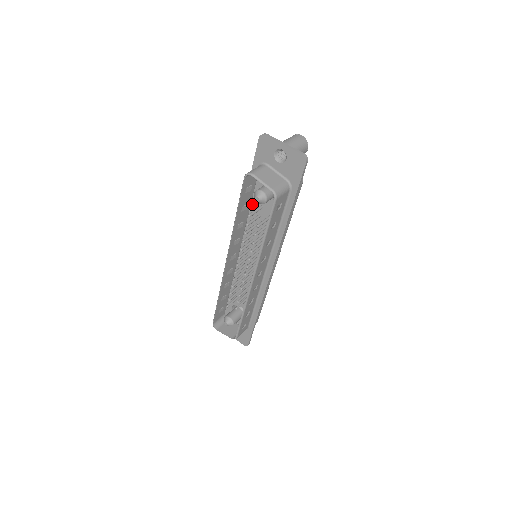
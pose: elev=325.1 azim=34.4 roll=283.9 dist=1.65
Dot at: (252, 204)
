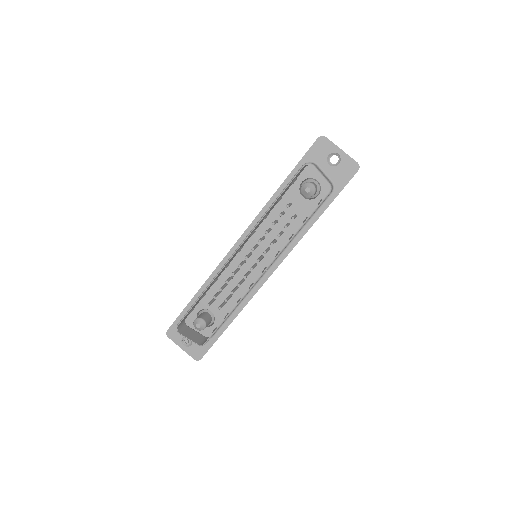
Dot at: (280, 200)
